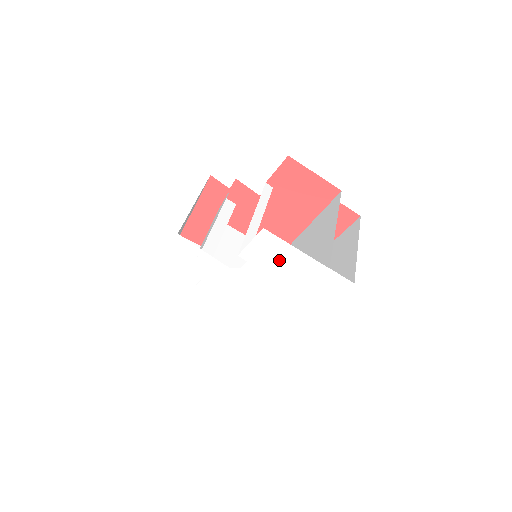
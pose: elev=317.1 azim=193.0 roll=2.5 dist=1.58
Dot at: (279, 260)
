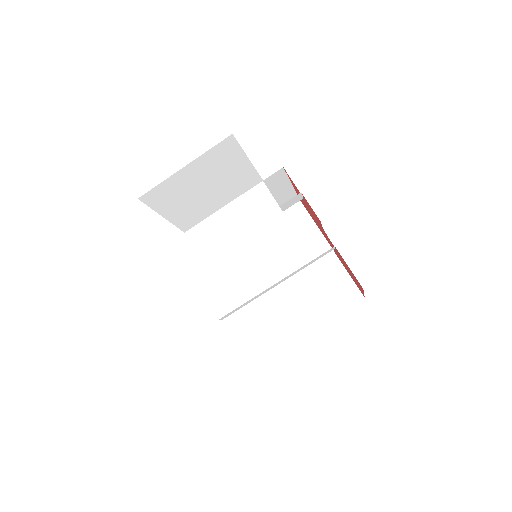
Dot at: occluded
